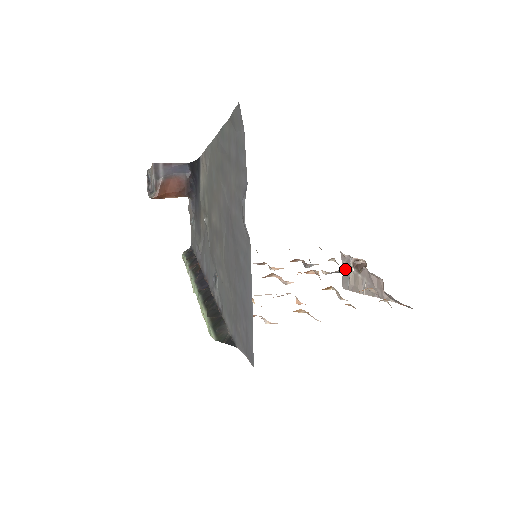
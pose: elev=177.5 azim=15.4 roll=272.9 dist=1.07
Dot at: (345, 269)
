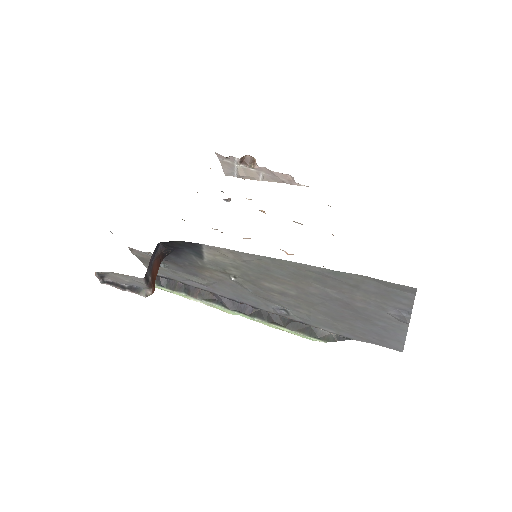
Dot at: occluded
